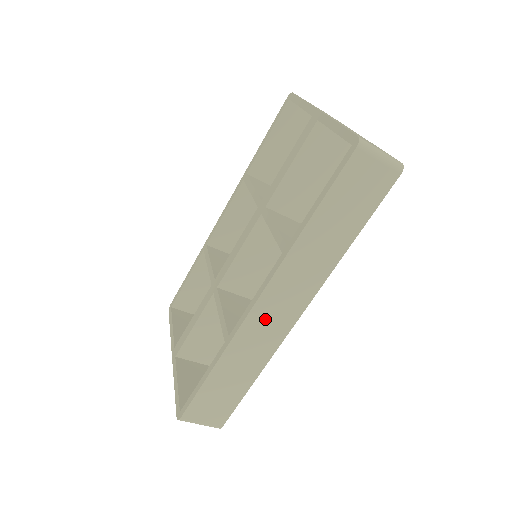
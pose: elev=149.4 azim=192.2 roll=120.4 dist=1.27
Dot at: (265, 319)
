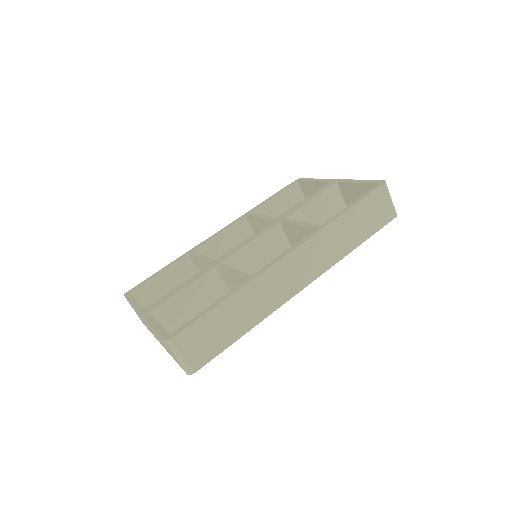
Dot at: (286, 273)
